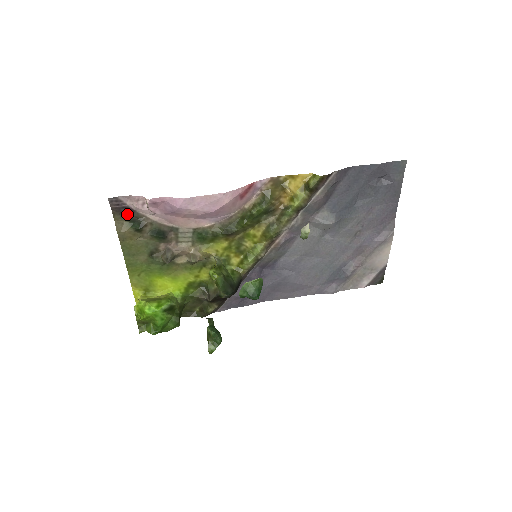
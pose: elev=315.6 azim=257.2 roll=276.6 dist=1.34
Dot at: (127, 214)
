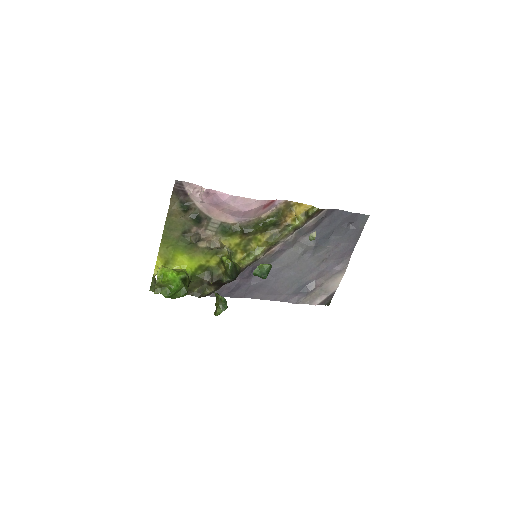
Dot at: (181, 197)
